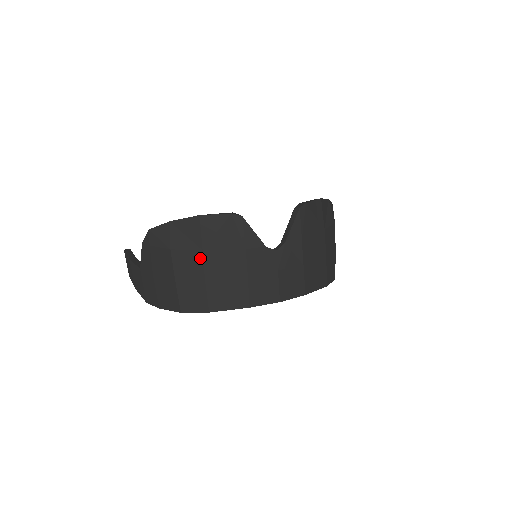
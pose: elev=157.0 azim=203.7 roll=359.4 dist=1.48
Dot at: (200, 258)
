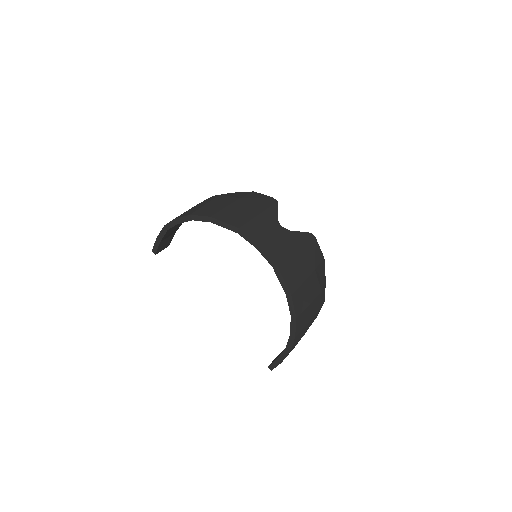
Dot at: (235, 200)
